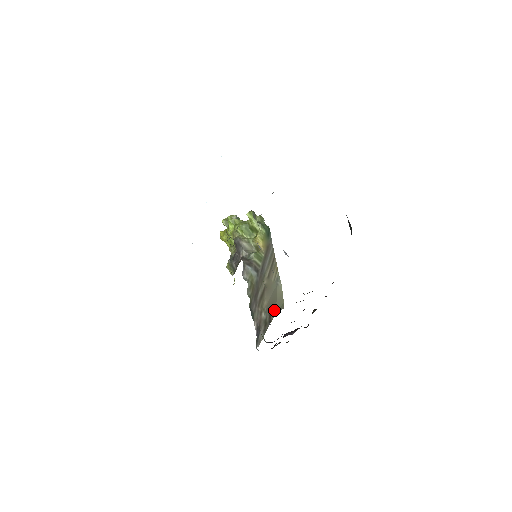
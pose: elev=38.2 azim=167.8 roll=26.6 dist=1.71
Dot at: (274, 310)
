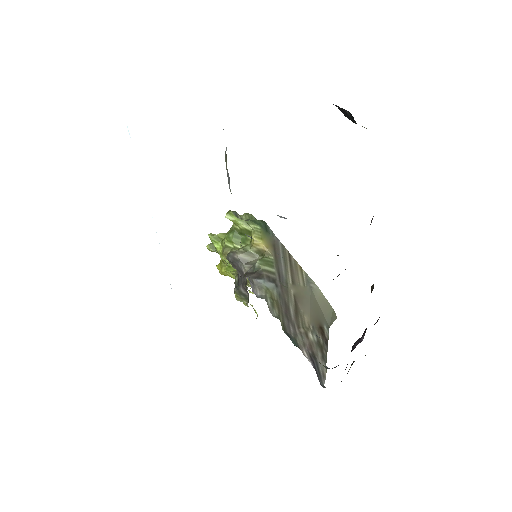
Dot at: (325, 324)
